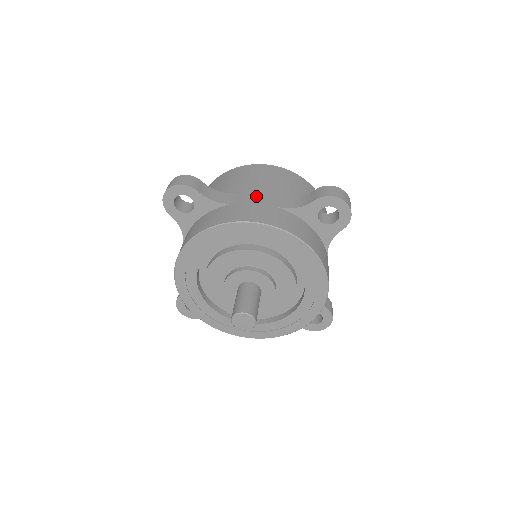
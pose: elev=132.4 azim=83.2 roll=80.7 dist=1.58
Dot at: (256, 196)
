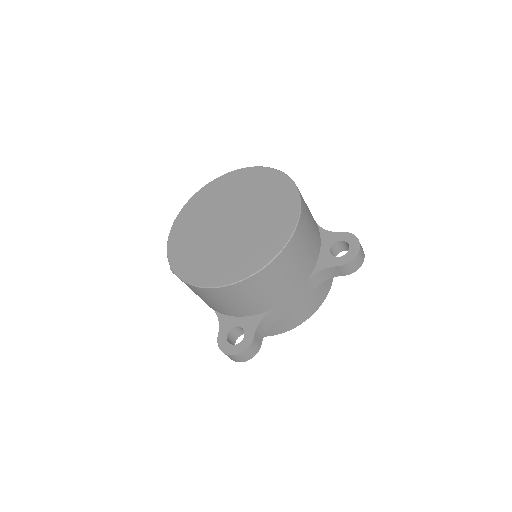
Dot at: (294, 301)
